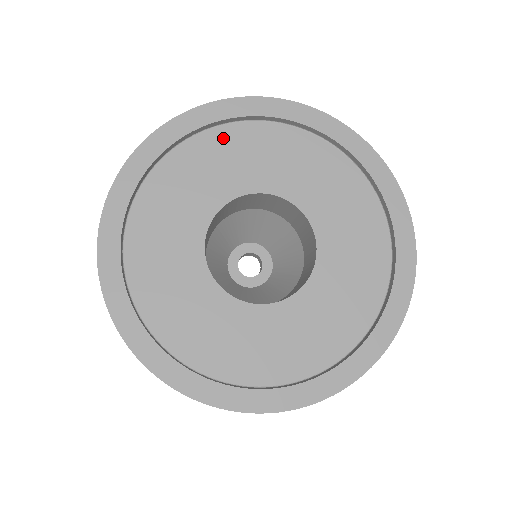
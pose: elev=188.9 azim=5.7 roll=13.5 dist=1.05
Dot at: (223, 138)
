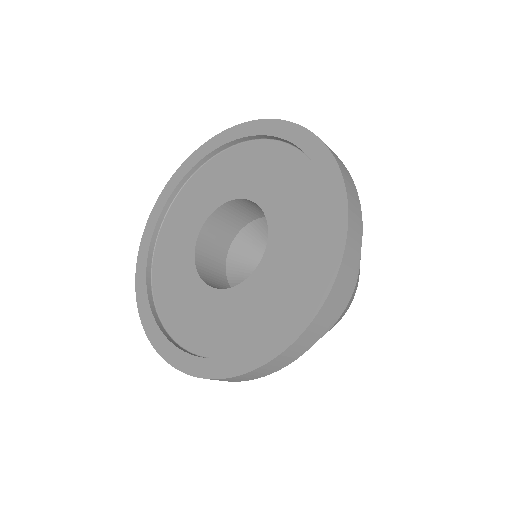
Dot at: (162, 246)
